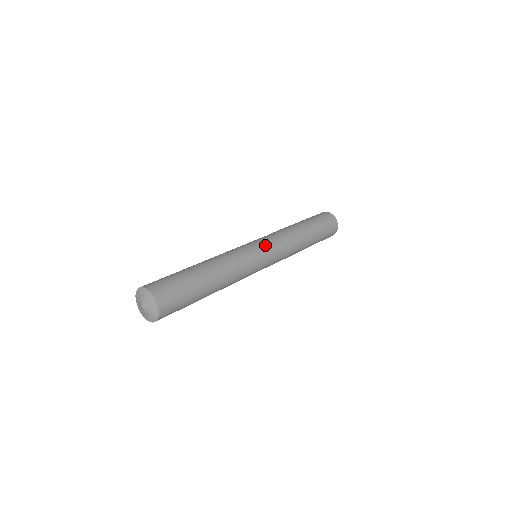
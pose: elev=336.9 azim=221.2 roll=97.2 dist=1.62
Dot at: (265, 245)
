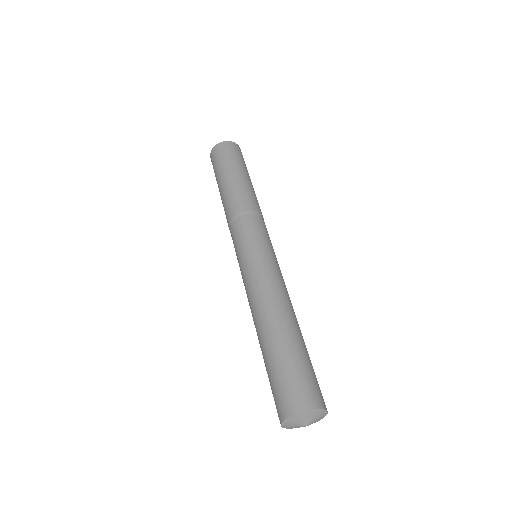
Dot at: (266, 240)
